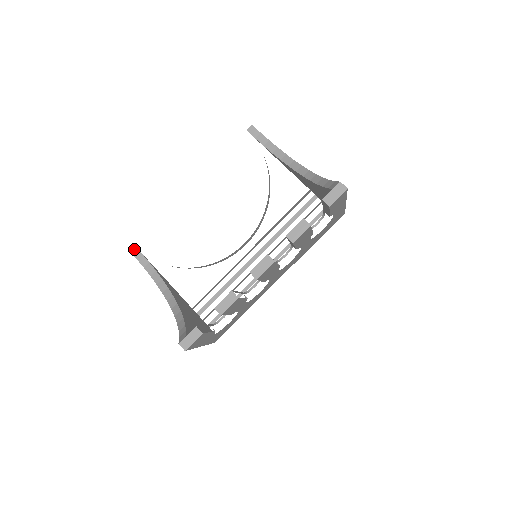
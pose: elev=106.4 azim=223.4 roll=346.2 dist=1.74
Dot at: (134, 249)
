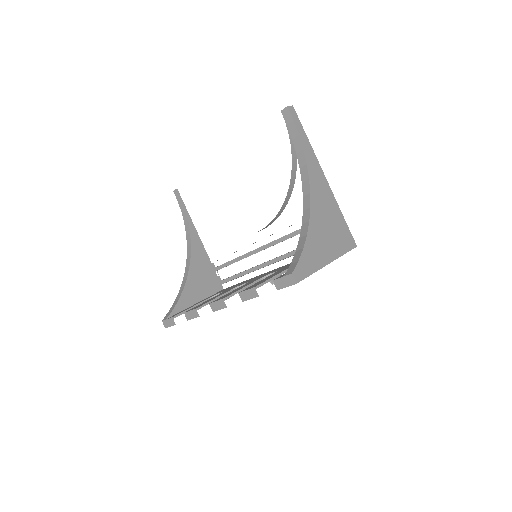
Dot at: (177, 192)
